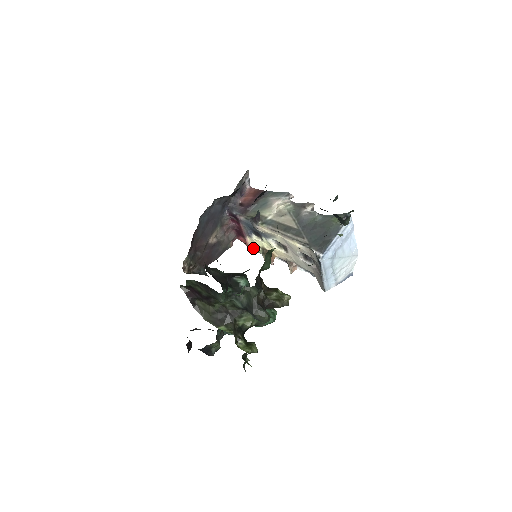
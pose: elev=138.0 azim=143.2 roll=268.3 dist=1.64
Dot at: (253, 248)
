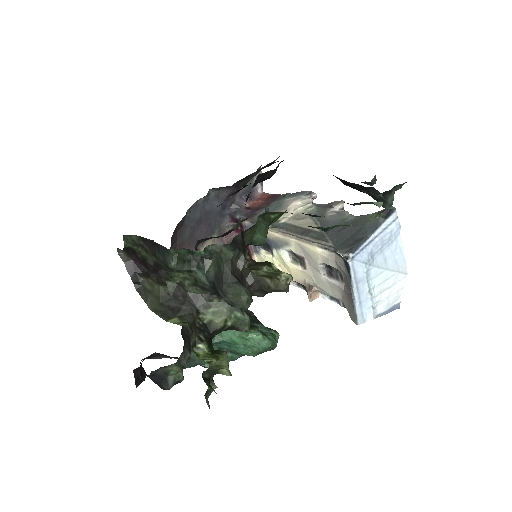
Dot at: occluded
